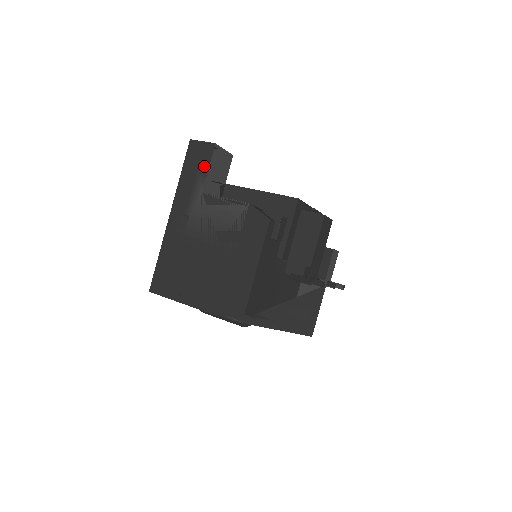
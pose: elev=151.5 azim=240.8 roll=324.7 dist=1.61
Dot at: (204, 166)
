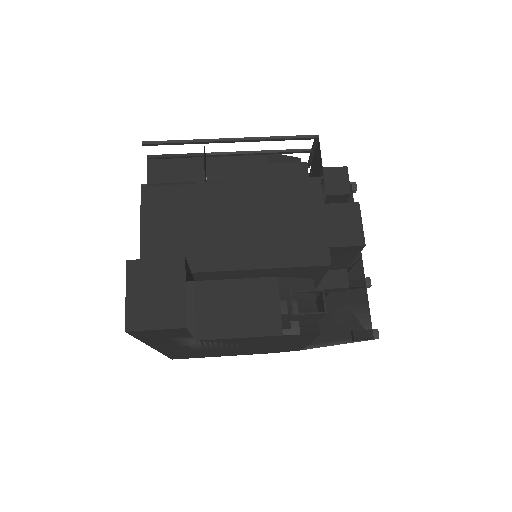
Dot at: (181, 336)
